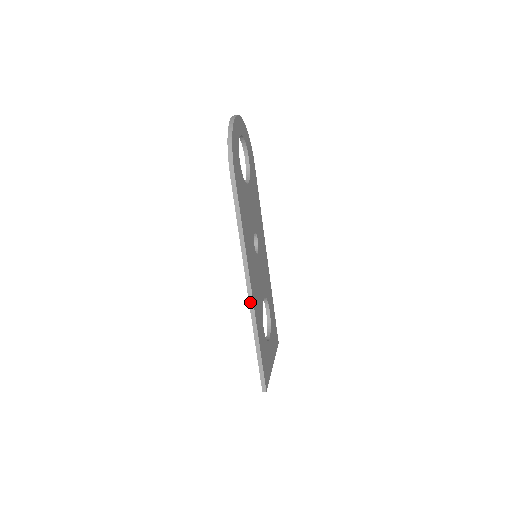
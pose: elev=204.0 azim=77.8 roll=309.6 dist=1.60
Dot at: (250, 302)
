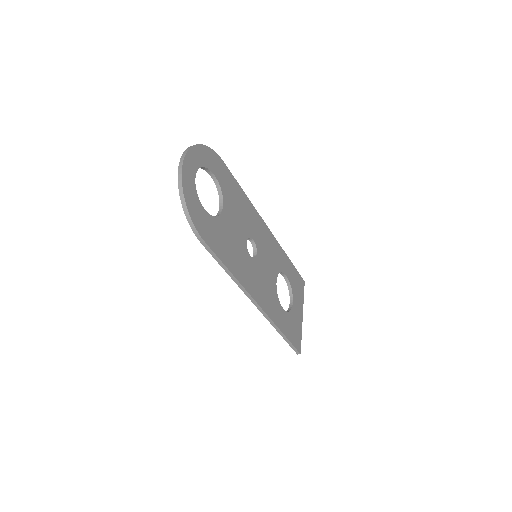
Dot at: (262, 313)
